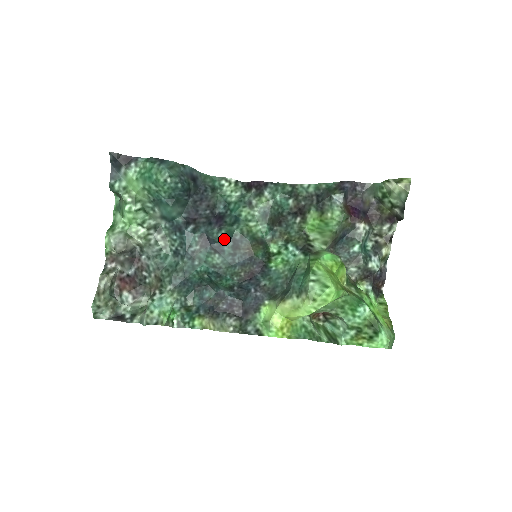
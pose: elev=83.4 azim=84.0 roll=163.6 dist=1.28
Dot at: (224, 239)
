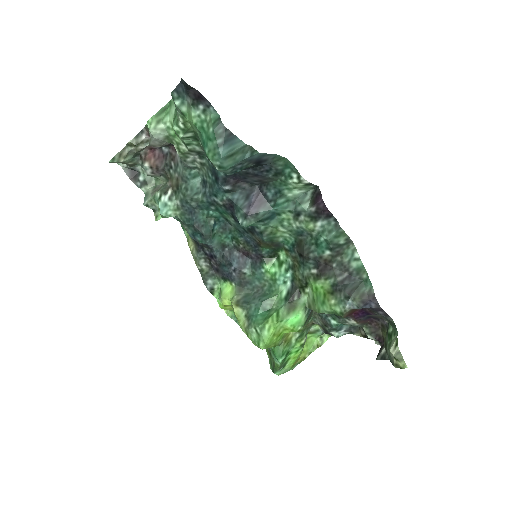
Dot at: occluded
